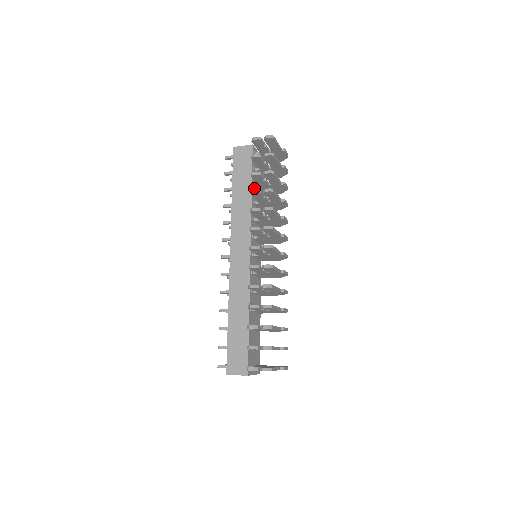
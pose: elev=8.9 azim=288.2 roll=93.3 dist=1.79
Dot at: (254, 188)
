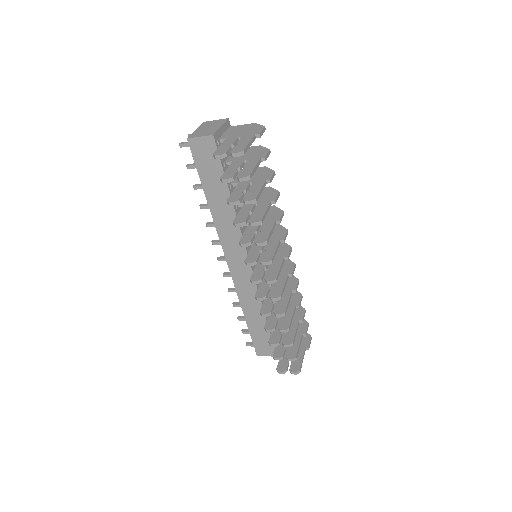
Dot at: (232, 186)
